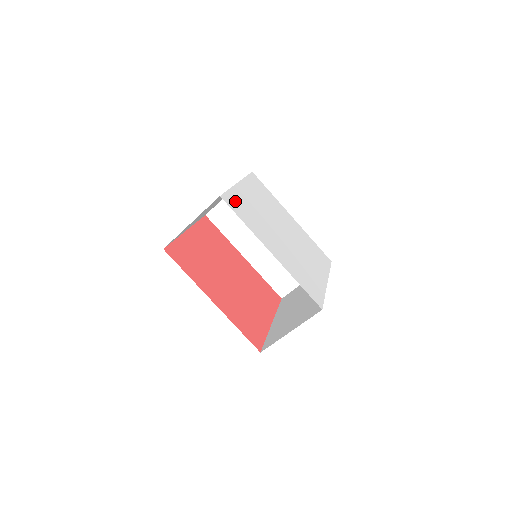
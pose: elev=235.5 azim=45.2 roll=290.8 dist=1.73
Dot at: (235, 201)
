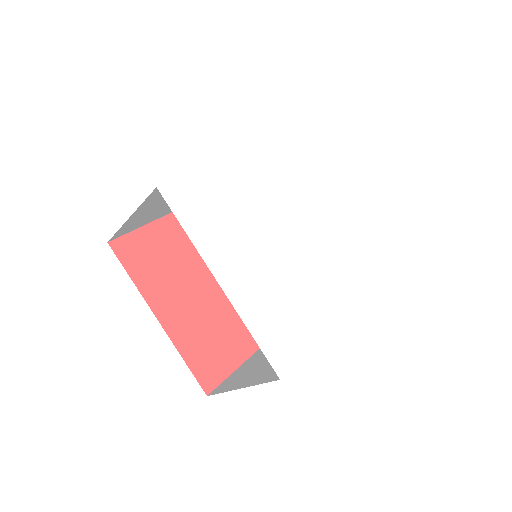
Dot at: (274, 337)
